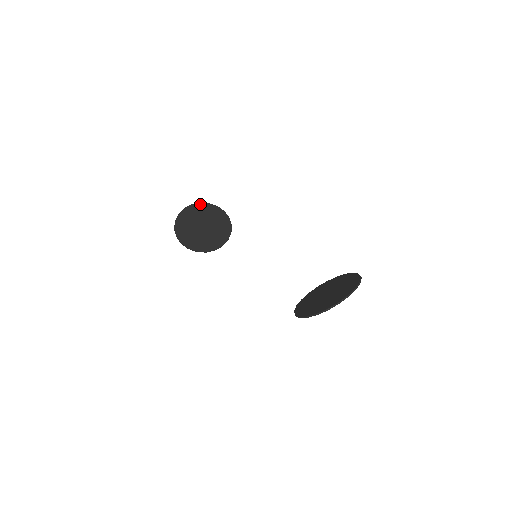
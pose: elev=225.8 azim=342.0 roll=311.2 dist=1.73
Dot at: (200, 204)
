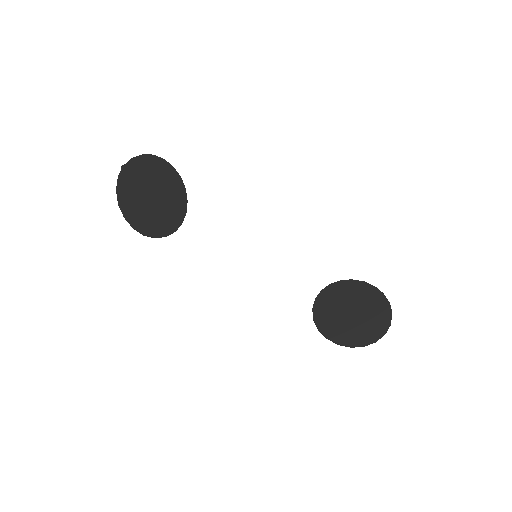
Dot at: (143, 157)
